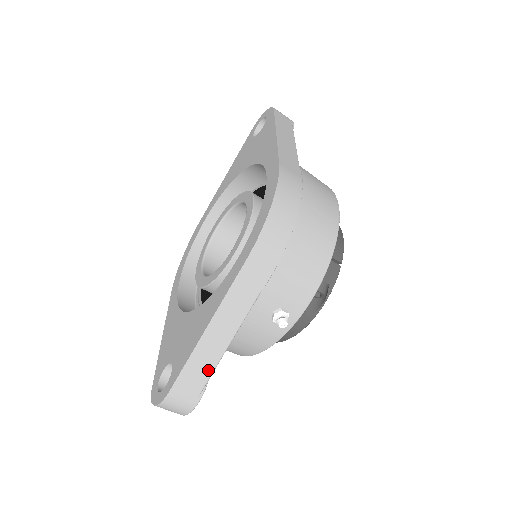
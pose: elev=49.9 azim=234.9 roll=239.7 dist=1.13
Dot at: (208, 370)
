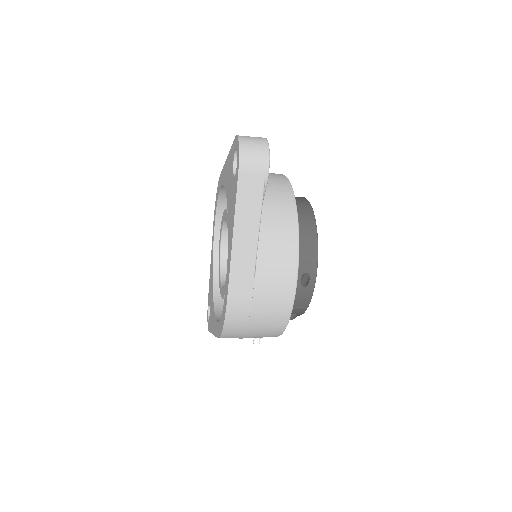
Dot at: occluded
